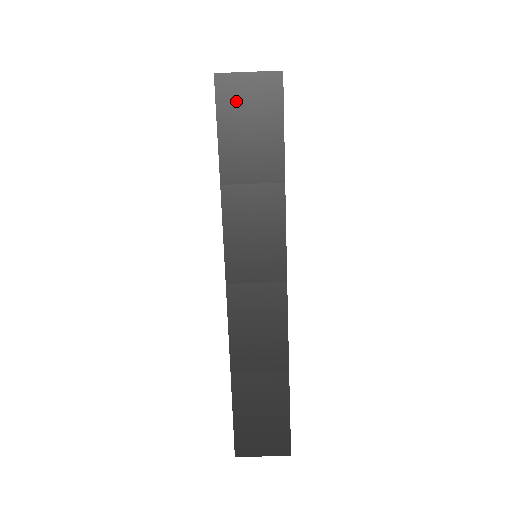
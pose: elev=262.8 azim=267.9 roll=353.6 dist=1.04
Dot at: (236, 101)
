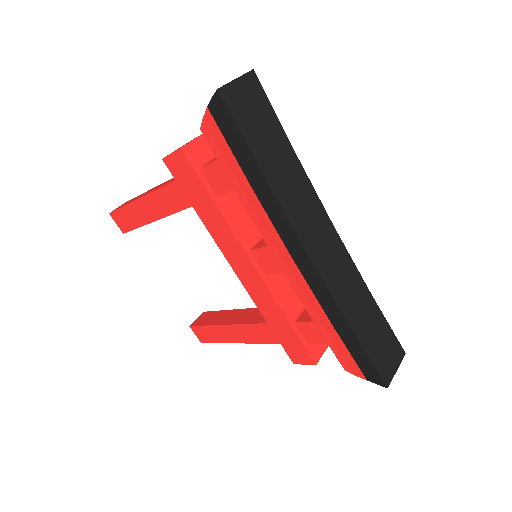
Dot at: (241, 105)
